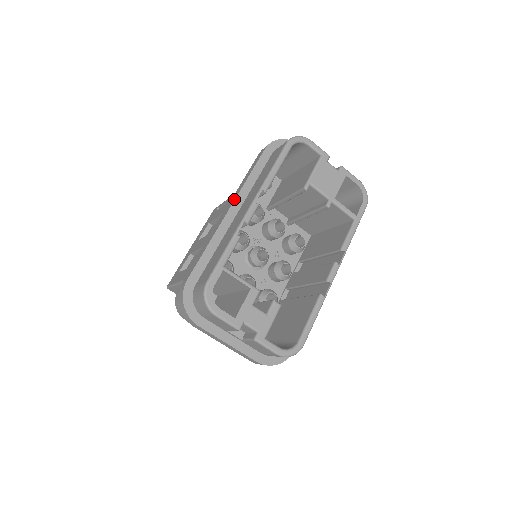
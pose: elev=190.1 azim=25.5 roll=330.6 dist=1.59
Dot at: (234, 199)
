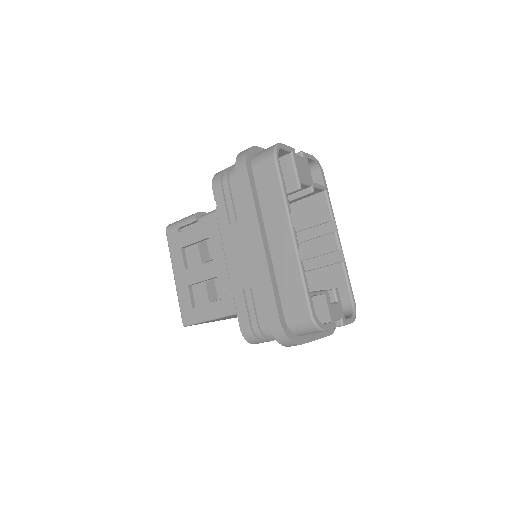
Dot at: (259, 229)
